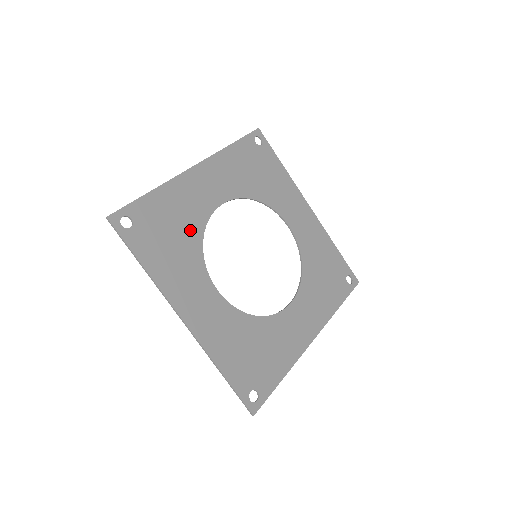
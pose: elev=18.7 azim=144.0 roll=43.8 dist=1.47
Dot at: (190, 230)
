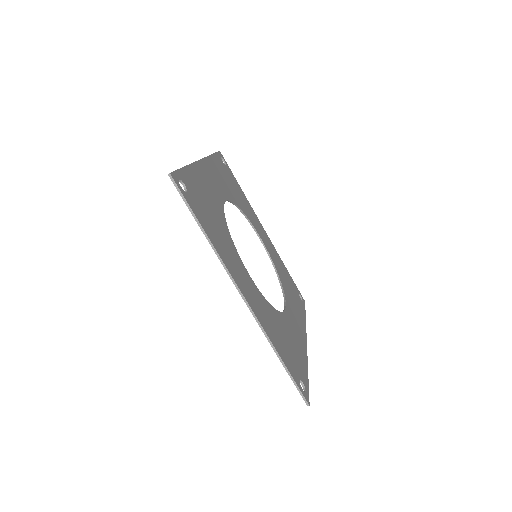
Dot at: (218, 214)
